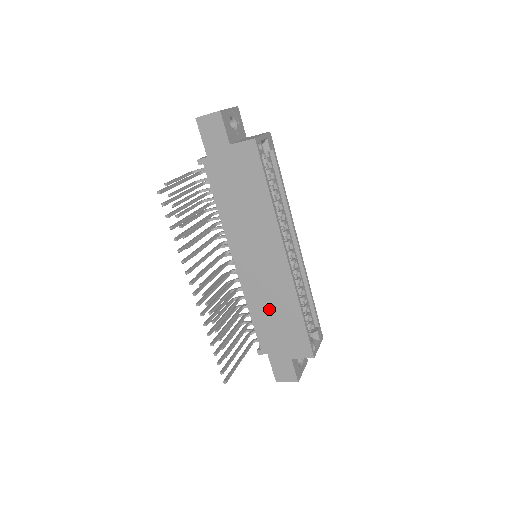
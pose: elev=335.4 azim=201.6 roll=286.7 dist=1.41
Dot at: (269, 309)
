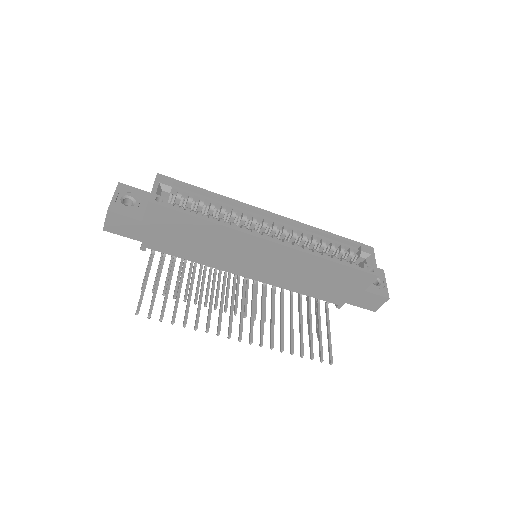
Dot at: (307, 280)
